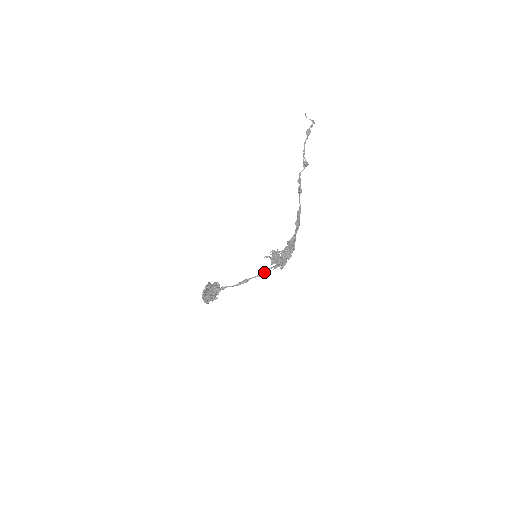
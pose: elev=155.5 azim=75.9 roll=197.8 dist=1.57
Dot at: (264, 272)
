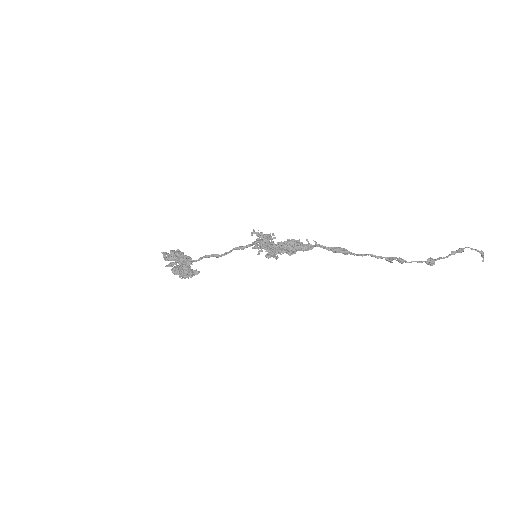
Dot at: (239, 247)
